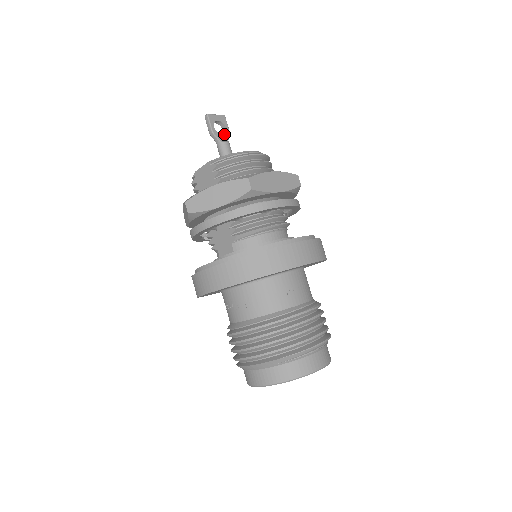
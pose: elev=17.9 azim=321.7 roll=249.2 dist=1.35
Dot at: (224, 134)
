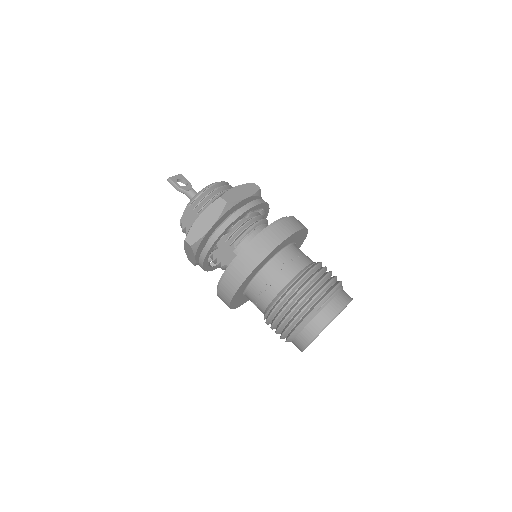
Dot at: (187, 186)
